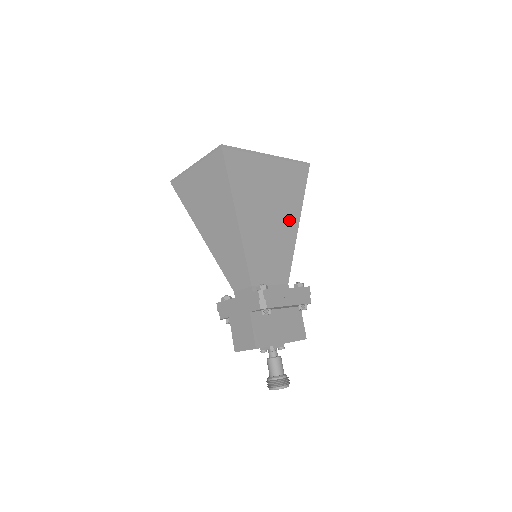
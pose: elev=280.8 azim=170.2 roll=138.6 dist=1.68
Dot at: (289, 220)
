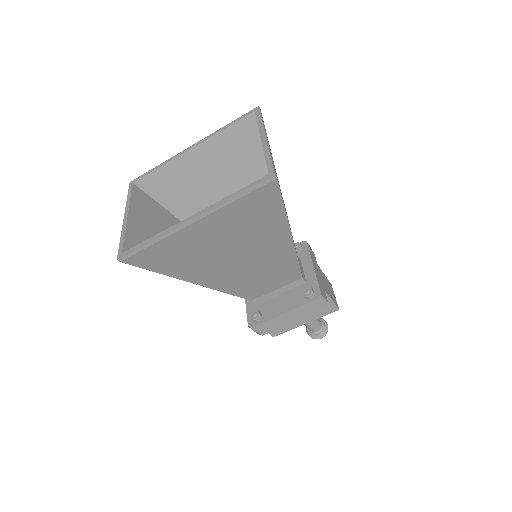
Dot at: (272, 244)
